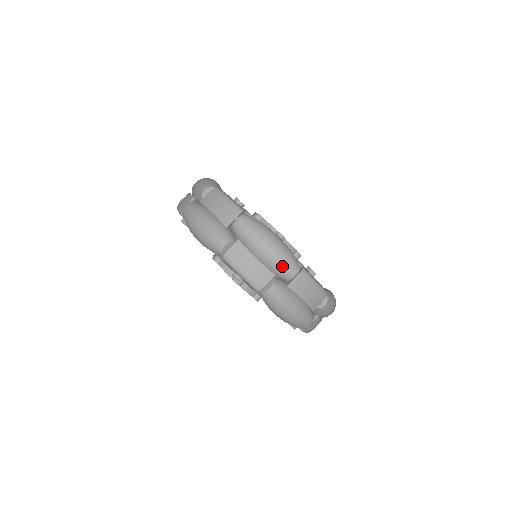
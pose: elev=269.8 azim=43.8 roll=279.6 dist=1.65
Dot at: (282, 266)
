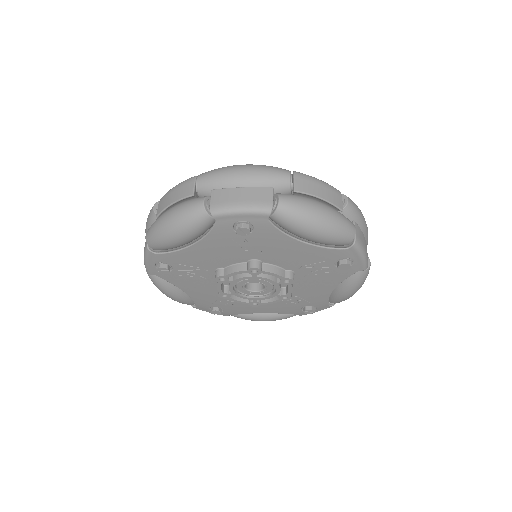
Dot at: (271, 175)
